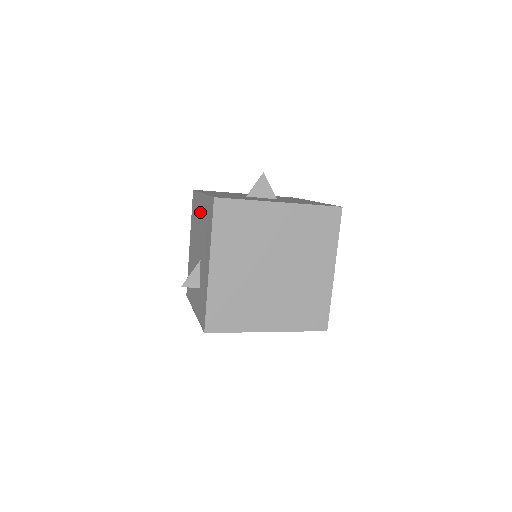
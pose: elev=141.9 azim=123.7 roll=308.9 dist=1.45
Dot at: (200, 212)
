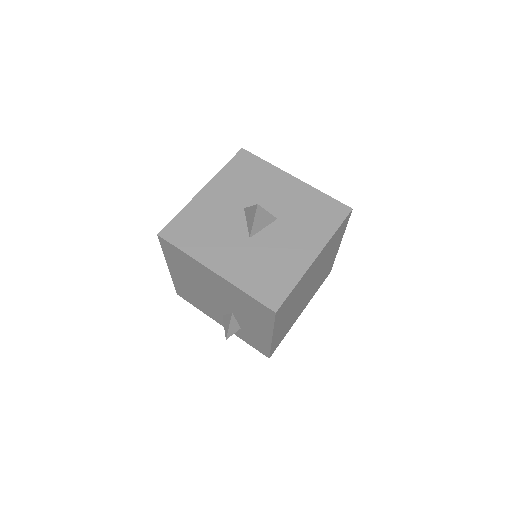
Dot at: (213, 281)
